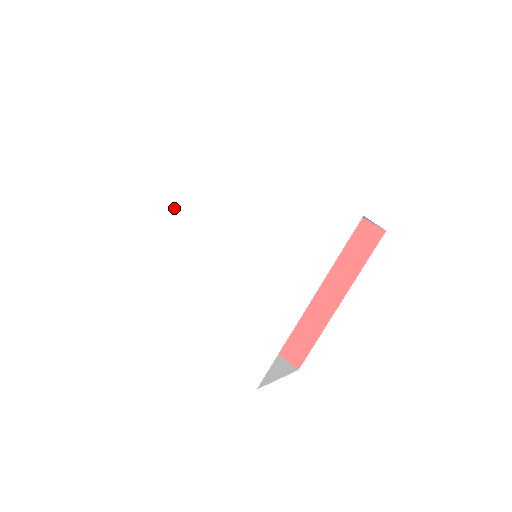
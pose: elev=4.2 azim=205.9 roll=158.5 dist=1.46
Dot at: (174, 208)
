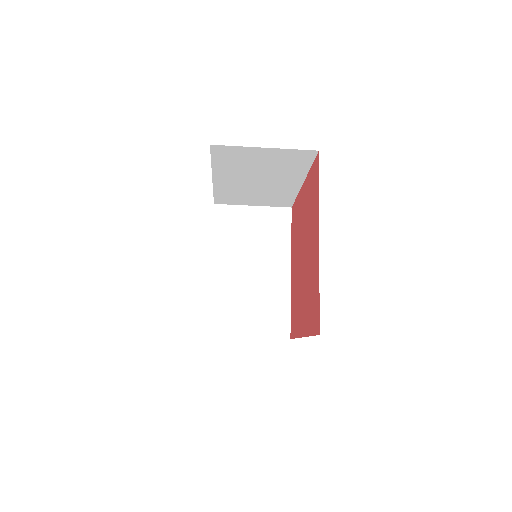
Dot at: occluded
